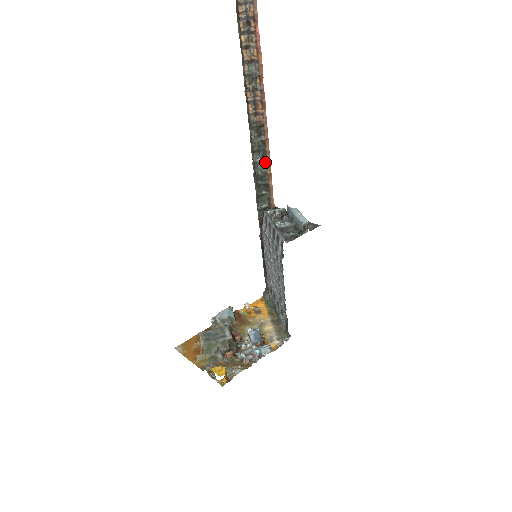
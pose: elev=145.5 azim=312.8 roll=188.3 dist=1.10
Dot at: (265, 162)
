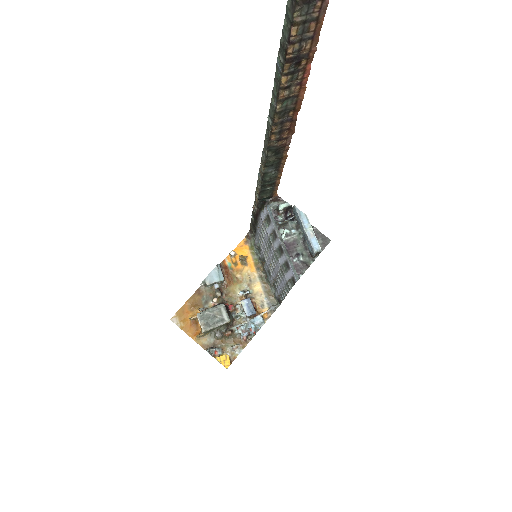
Dot at: (277, 170)
